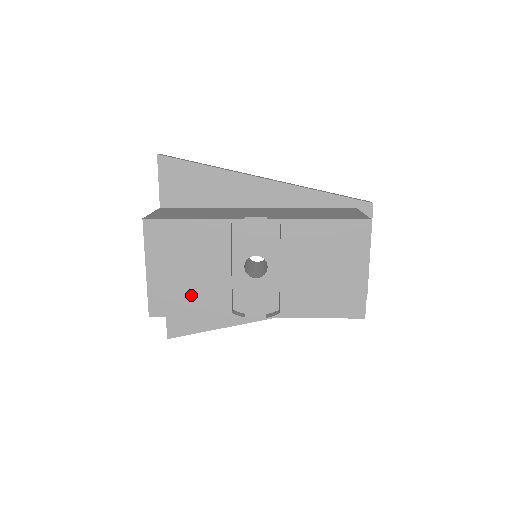
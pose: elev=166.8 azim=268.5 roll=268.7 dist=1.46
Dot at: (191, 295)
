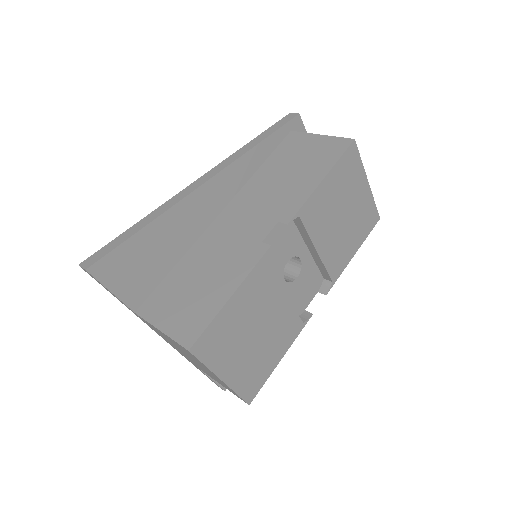
Dot at: (269, 350)
